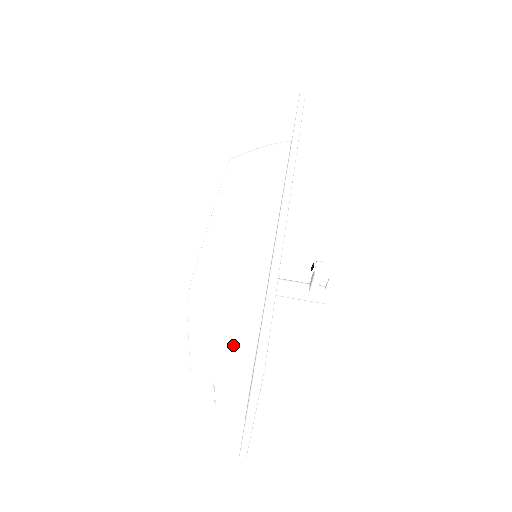
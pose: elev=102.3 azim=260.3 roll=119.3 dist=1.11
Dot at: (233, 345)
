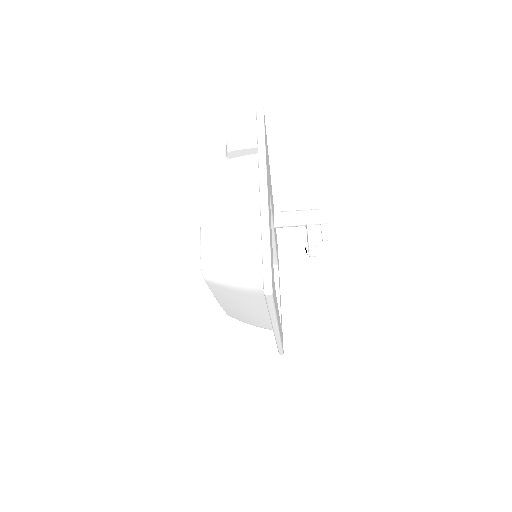
Dot at: occluded
